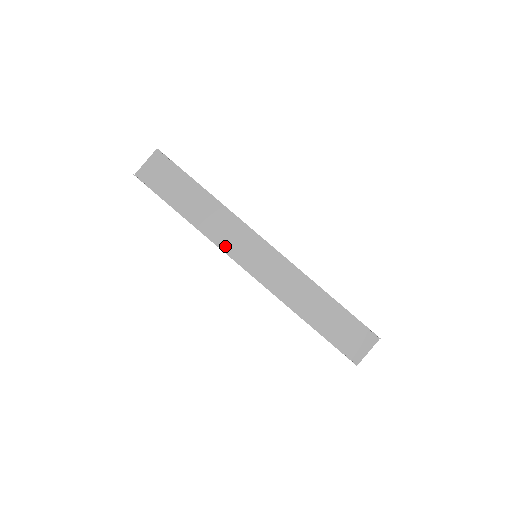
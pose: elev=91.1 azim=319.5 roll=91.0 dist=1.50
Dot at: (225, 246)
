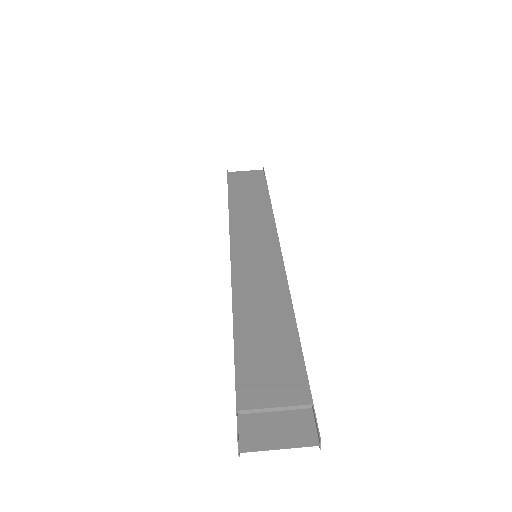
Dot at: (236, 232)
